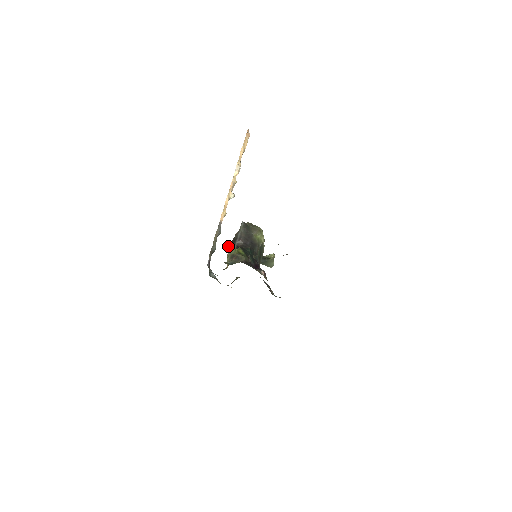
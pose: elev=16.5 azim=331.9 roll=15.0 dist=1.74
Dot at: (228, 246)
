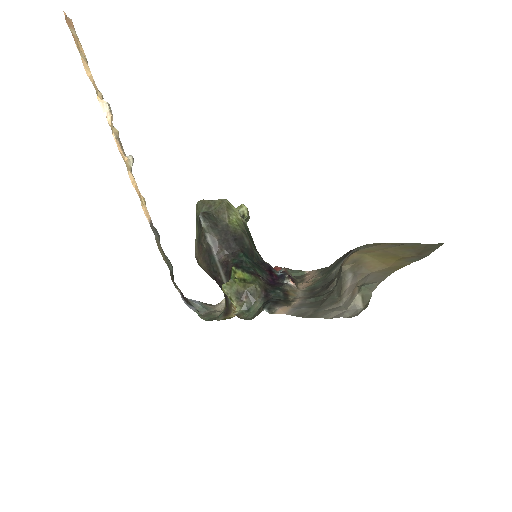
Dot at: (198, 261)
